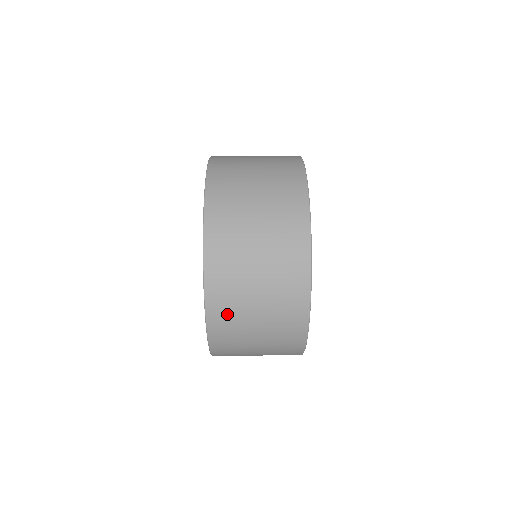
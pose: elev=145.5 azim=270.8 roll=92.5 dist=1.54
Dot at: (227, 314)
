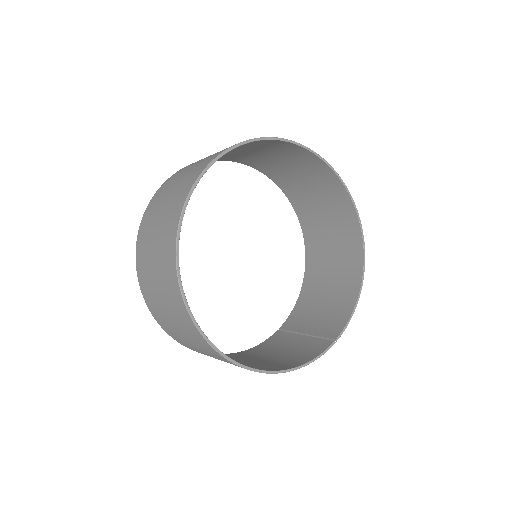
Dot at: (162, 319)
